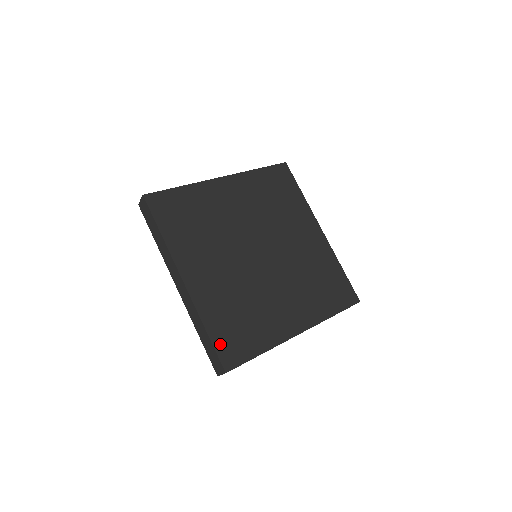
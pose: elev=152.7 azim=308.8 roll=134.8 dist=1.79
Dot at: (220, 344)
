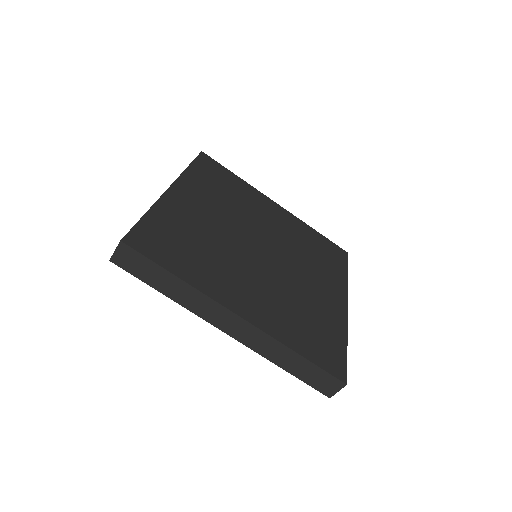
Dot at: (319, 359)
